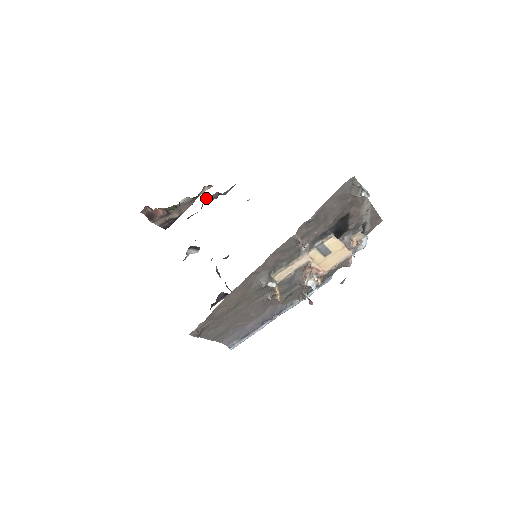
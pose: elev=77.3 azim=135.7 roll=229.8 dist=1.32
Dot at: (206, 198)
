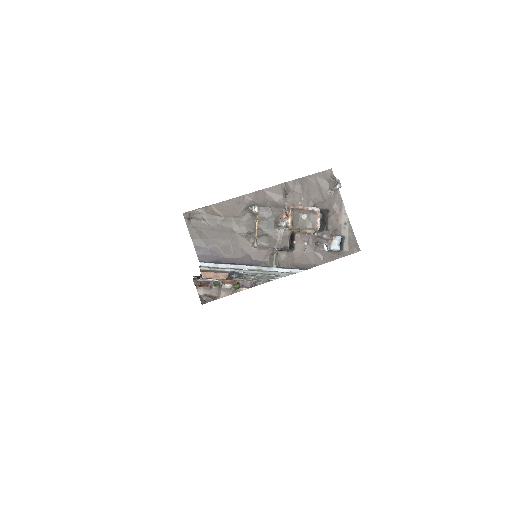
Dot at: (243, 281)
